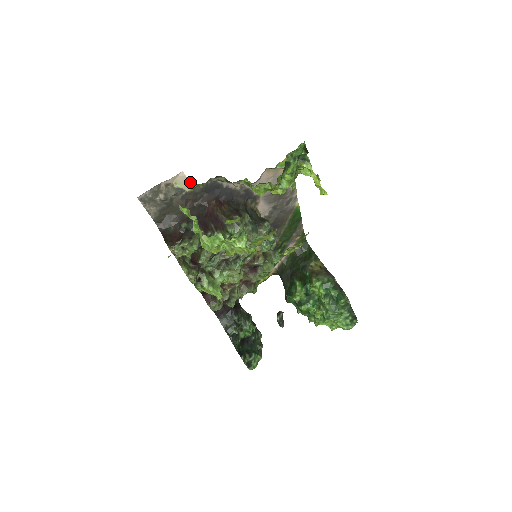
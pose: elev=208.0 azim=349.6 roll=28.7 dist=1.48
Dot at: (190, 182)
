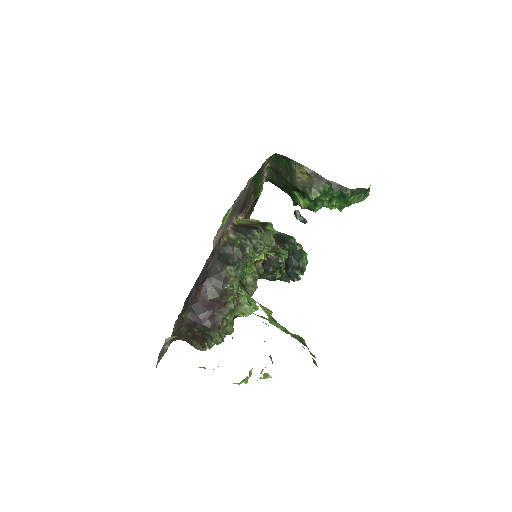
Dot at: occluded
